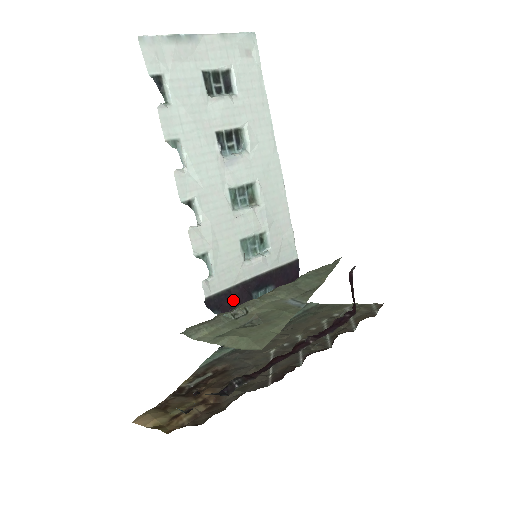
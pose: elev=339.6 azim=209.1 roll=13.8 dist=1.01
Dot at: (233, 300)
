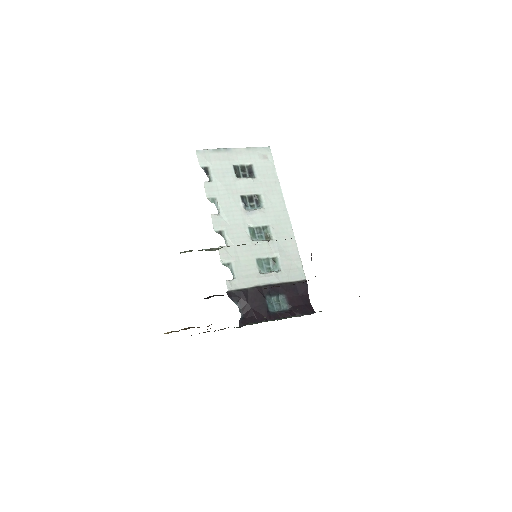
Dot at: (250, 297)
